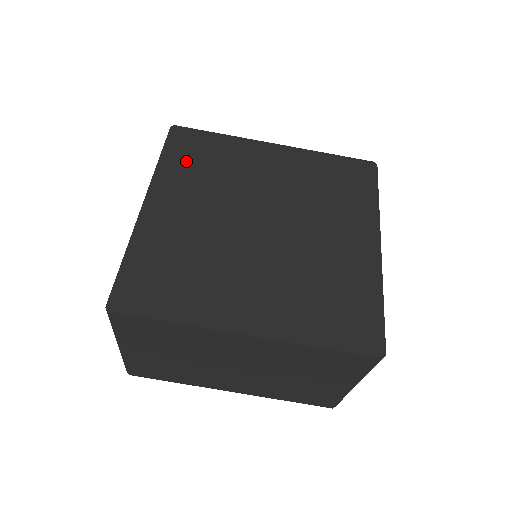
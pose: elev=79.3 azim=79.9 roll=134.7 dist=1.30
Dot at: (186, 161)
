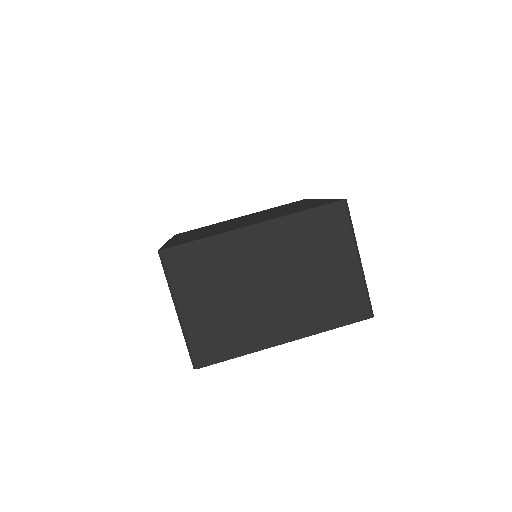
Dot at: occluded
